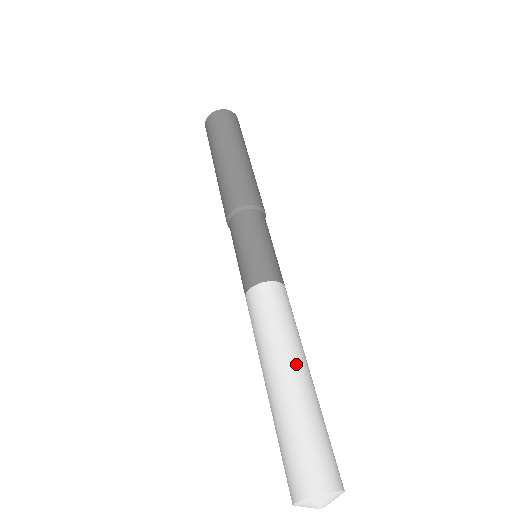
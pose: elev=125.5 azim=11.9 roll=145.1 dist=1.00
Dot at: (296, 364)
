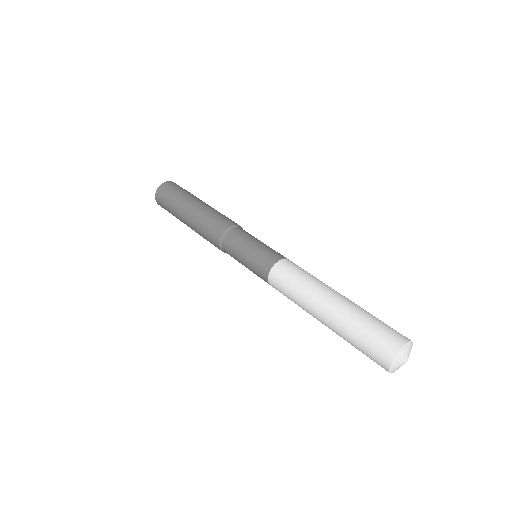
Dot at: (336, 292)
